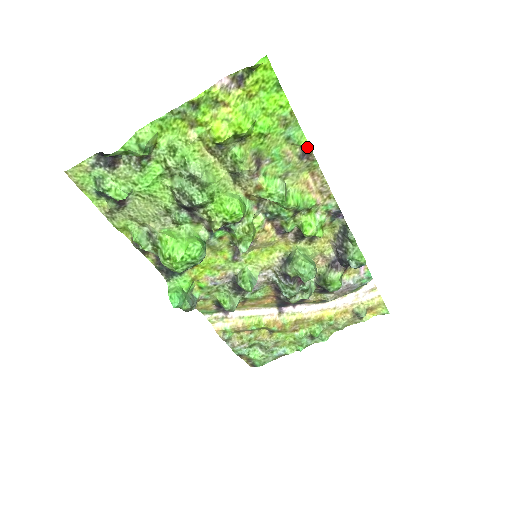
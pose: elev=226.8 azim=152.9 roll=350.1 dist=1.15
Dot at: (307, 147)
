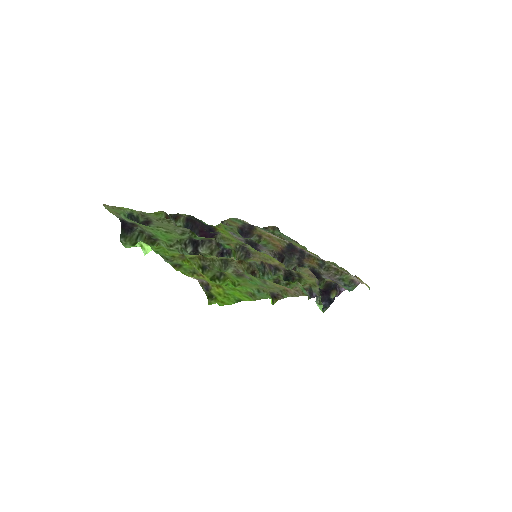
Dot at: (271, 301)
